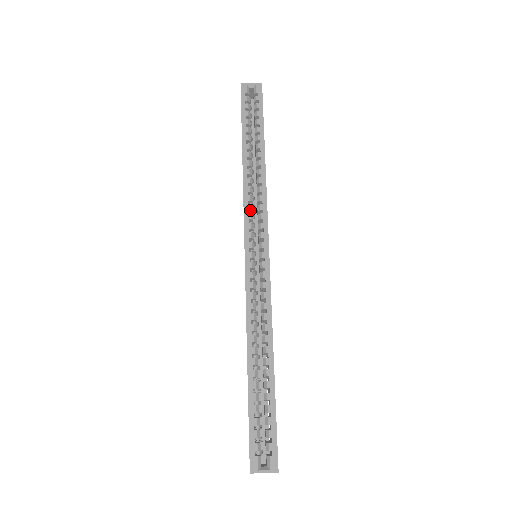
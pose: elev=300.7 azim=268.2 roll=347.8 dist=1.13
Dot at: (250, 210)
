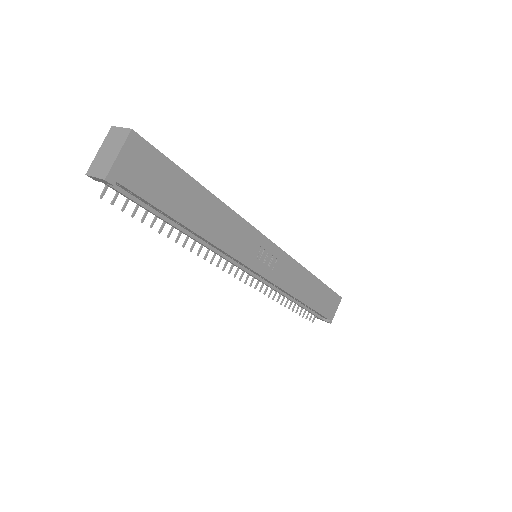
Dot at: occluded
